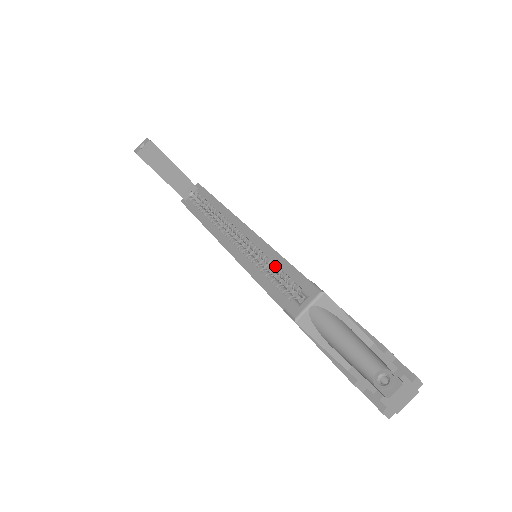
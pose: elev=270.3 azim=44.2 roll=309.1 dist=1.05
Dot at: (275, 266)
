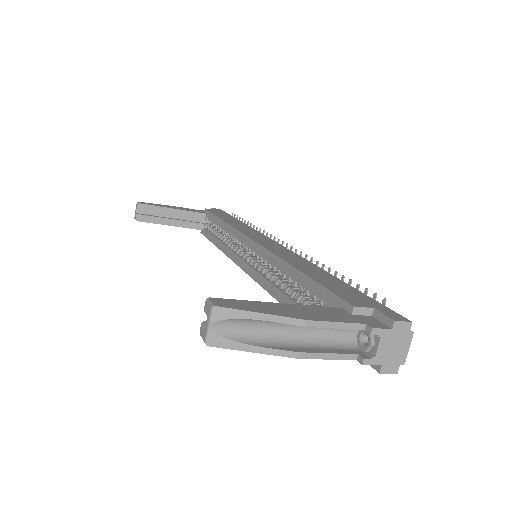
Dot at: (266, 260)
